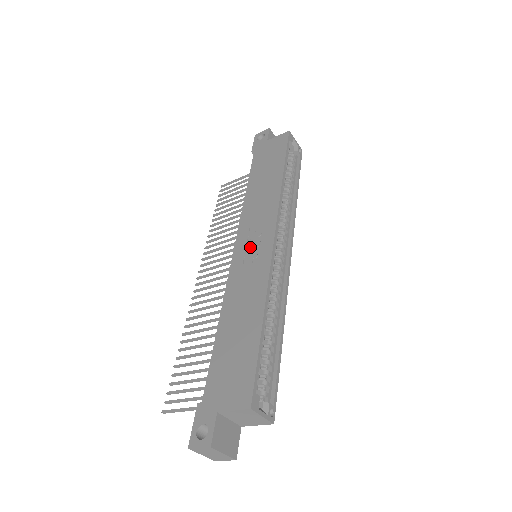
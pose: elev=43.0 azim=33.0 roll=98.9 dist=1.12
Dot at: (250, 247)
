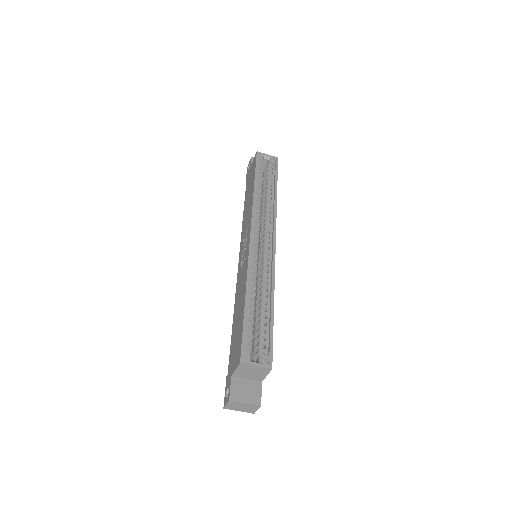
Dot at: (243, 252)
